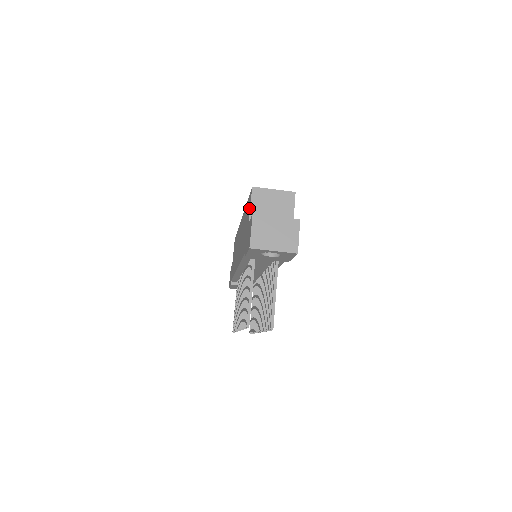
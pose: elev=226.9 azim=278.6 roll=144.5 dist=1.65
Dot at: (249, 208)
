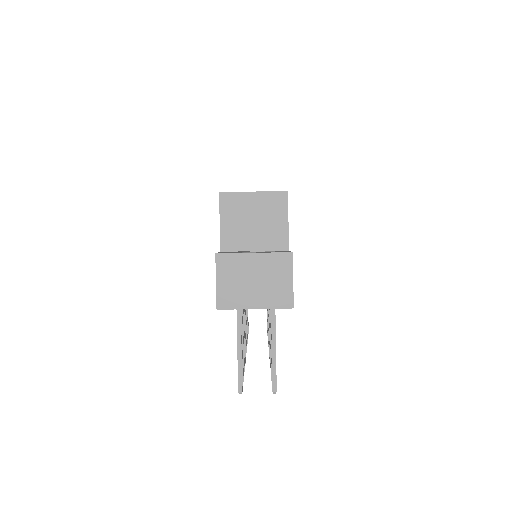
Dot at: occluded
